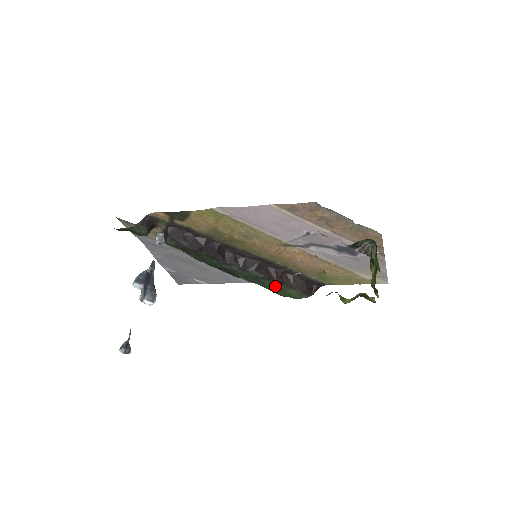
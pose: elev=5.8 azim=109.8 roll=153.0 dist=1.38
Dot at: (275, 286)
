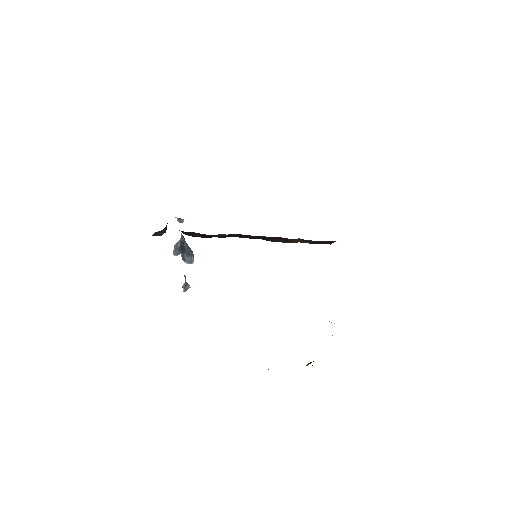
Dot at: occluded
